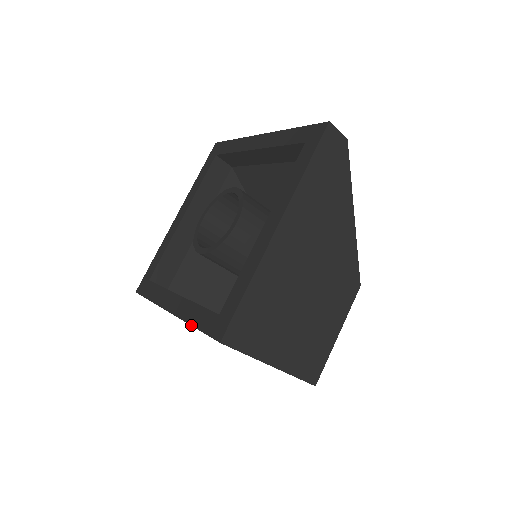
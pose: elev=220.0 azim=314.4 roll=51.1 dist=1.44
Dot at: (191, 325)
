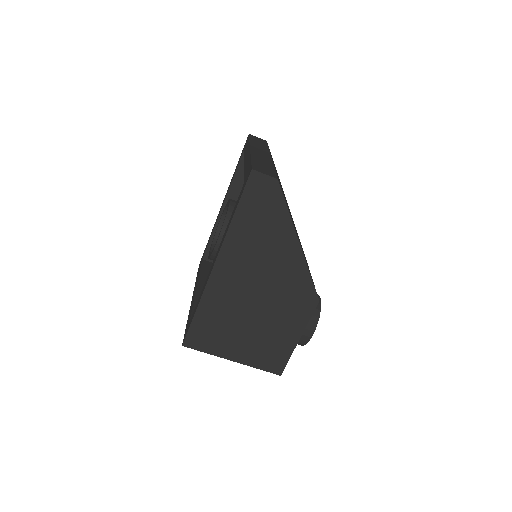
Dot at: occluded
